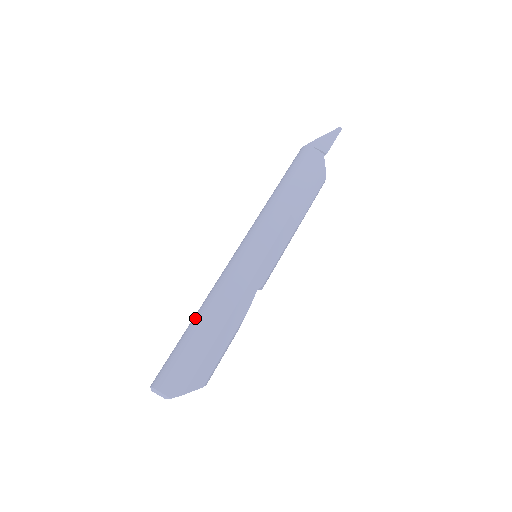
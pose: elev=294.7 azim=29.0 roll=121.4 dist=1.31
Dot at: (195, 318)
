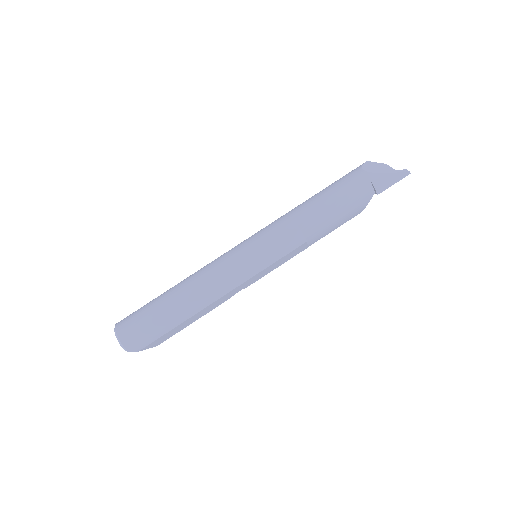
Dot at: (176, 293)
